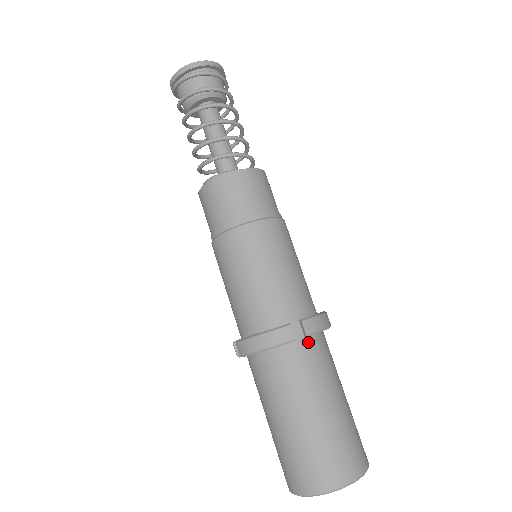
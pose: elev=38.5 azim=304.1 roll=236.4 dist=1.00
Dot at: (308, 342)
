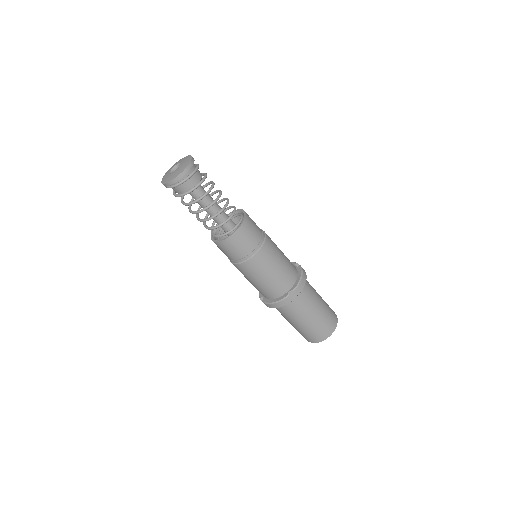
Dot at: (299, 294)
